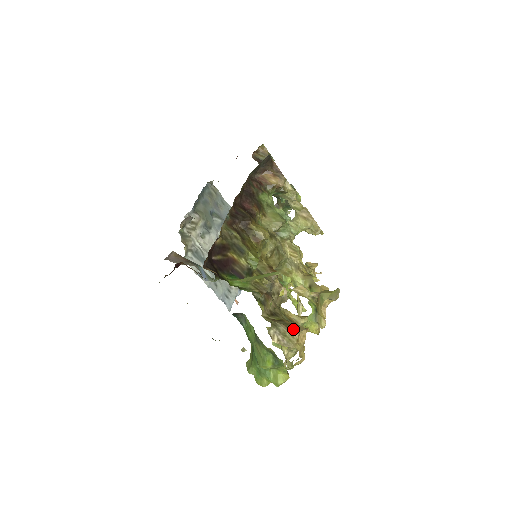
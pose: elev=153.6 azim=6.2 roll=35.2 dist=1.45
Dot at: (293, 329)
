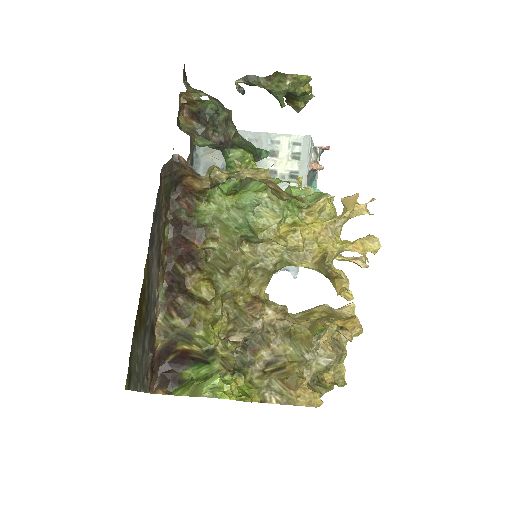
Dot at: (288, 385)
